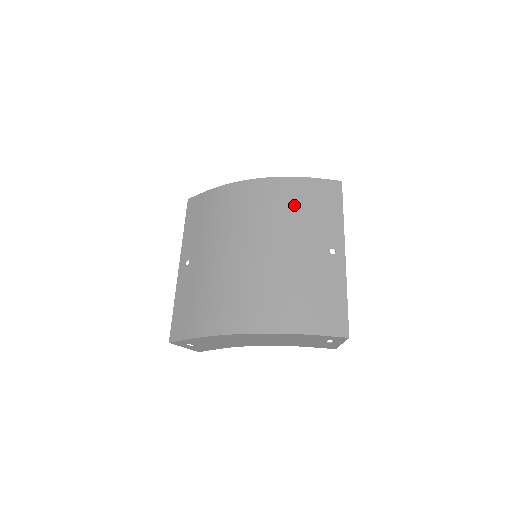
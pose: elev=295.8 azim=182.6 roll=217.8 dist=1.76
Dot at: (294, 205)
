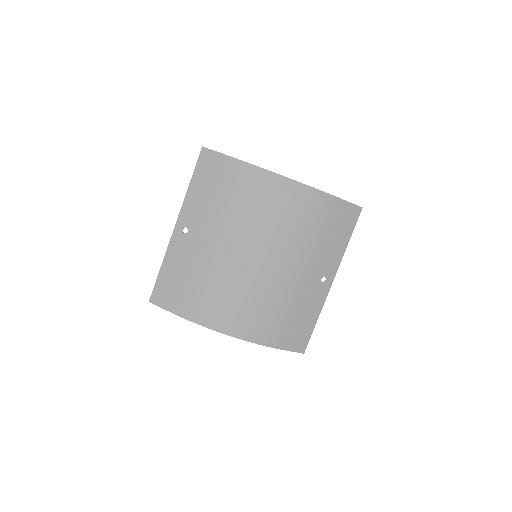
Dot at: (312, 225)
